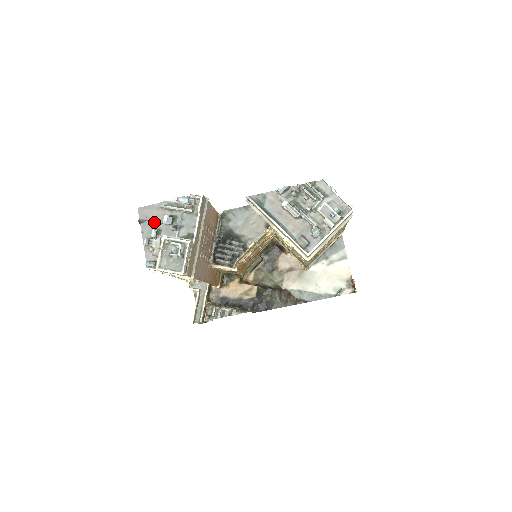
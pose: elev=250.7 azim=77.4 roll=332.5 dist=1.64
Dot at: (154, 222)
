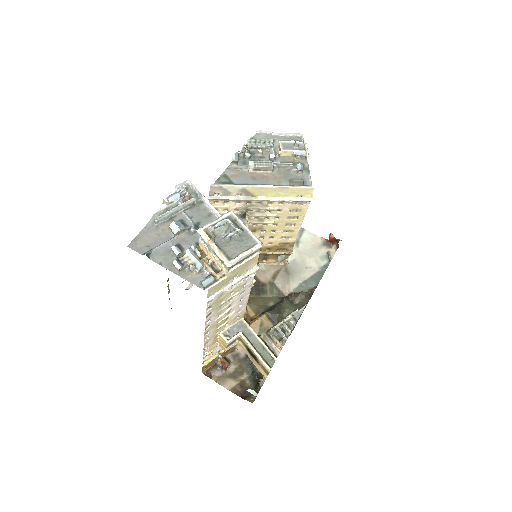
Dot at: (163, 243)
